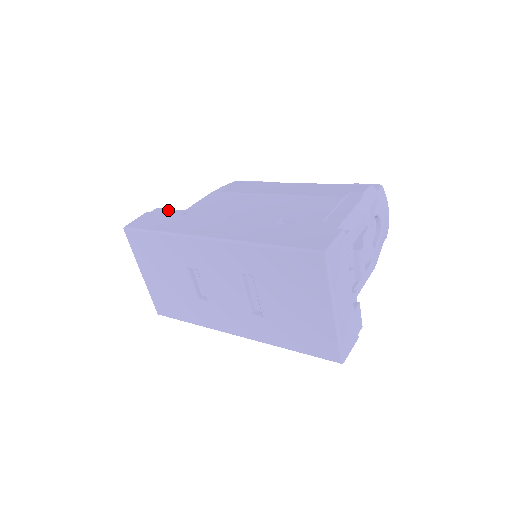
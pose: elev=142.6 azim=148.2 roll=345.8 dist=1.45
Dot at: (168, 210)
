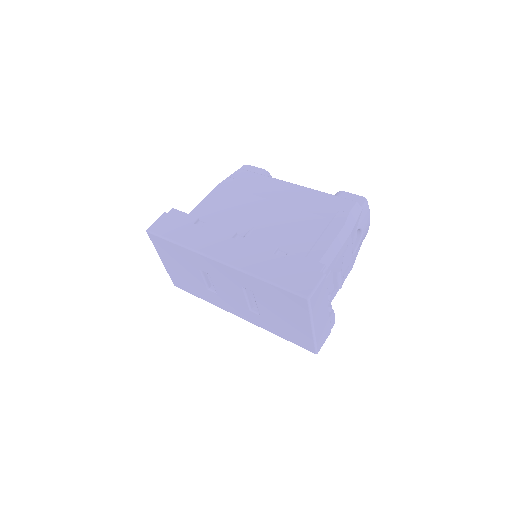
Dot at: (183, 214)
